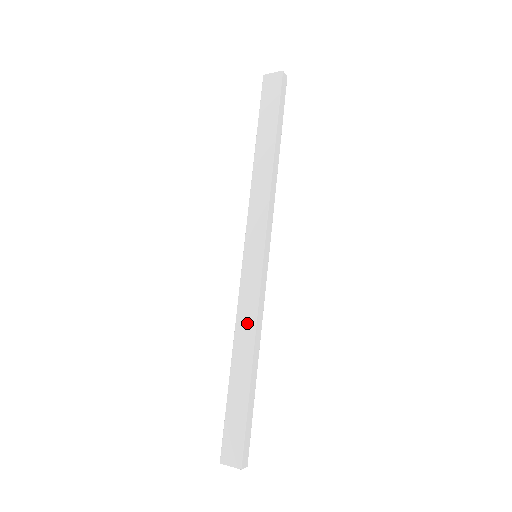
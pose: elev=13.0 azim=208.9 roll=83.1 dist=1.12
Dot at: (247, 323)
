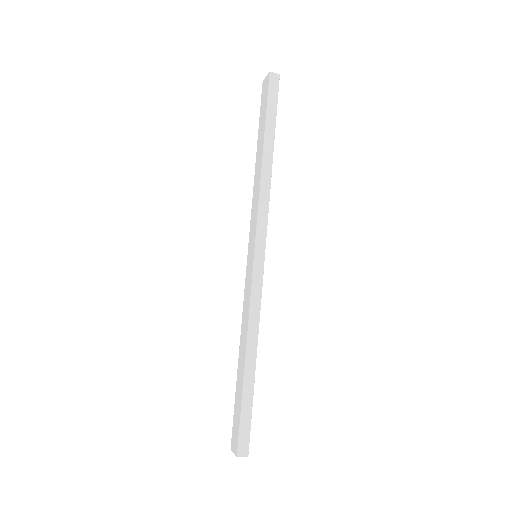
Dot at: (245, 320)
